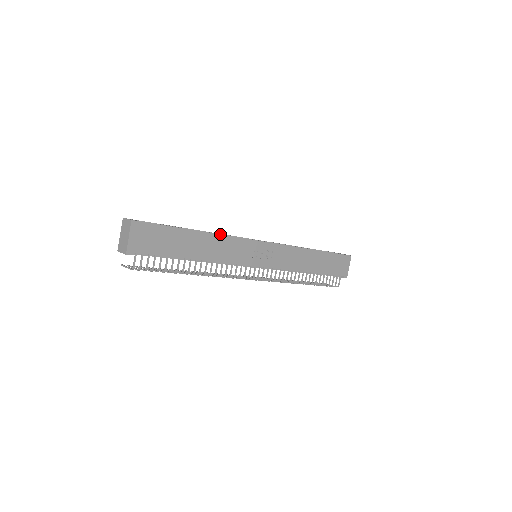
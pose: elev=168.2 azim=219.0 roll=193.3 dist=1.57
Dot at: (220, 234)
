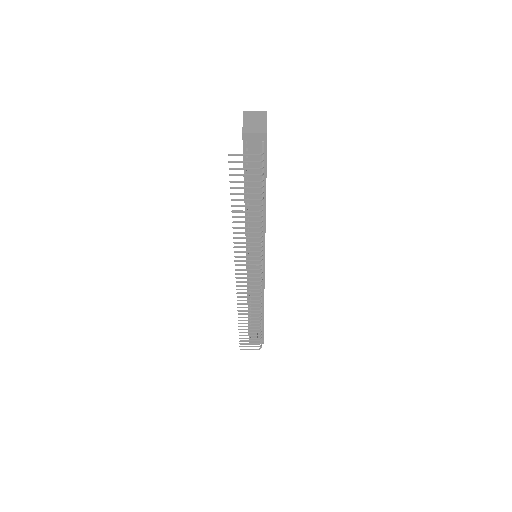
Dot at: occluded
